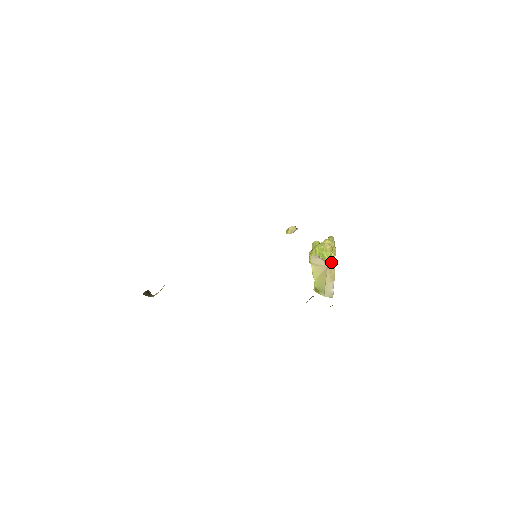
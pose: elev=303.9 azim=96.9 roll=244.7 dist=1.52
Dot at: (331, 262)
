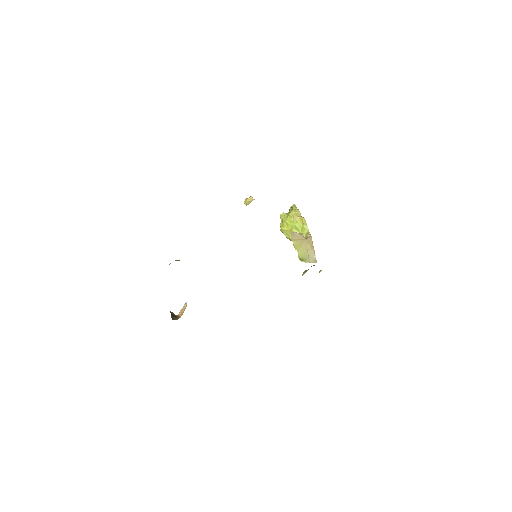
Dot at: (305, 232)
